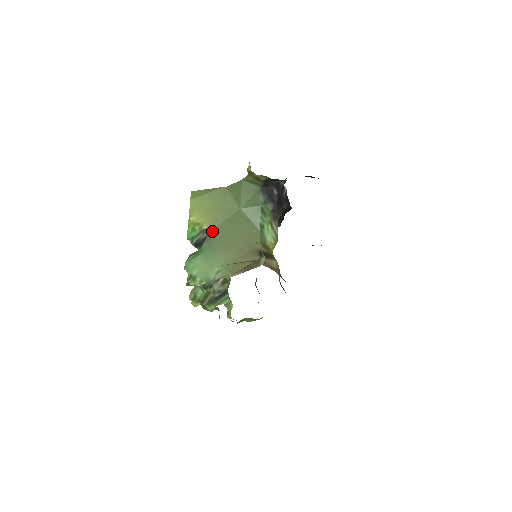
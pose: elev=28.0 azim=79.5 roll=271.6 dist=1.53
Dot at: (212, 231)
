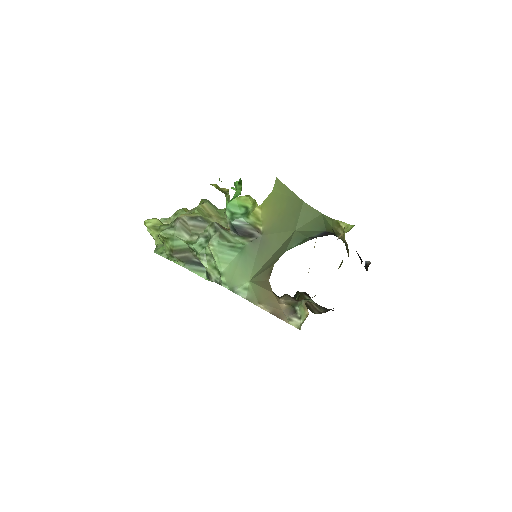
Dot at: (263, 237)
